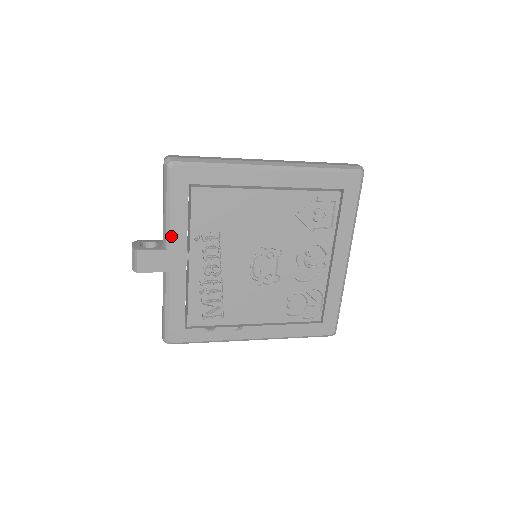
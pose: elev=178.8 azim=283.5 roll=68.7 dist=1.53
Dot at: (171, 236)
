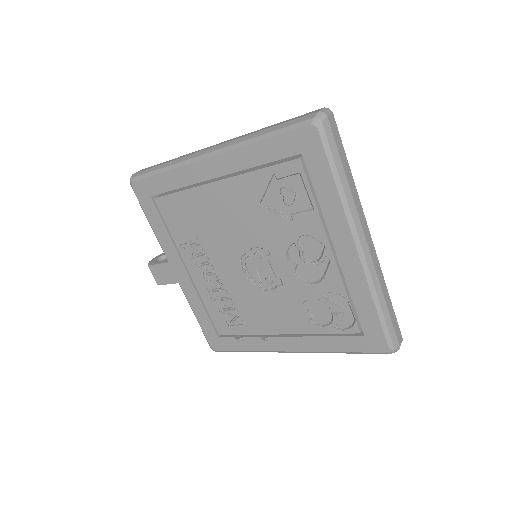
Dot at: (163, 249)
